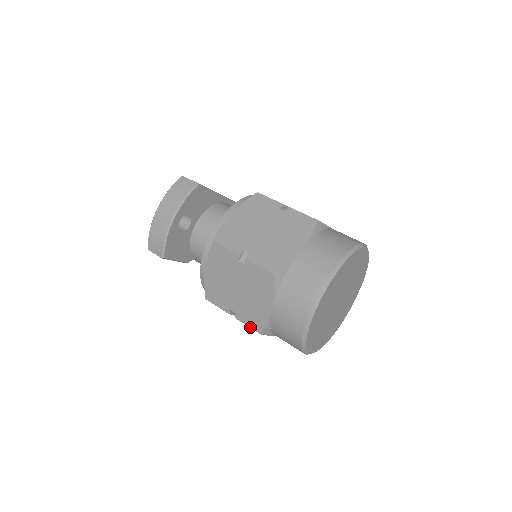
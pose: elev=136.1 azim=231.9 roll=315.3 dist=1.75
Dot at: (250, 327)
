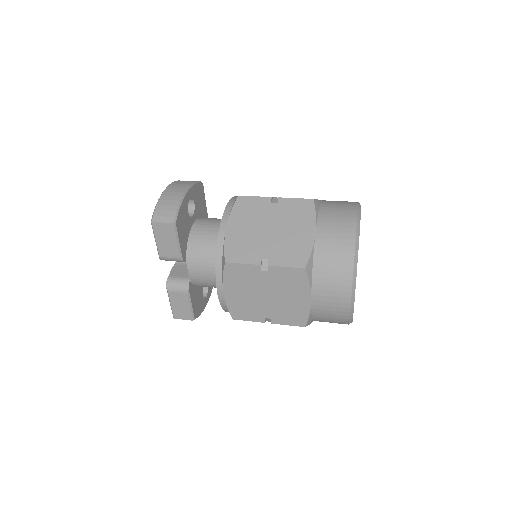
Dot at: (290, 266)
